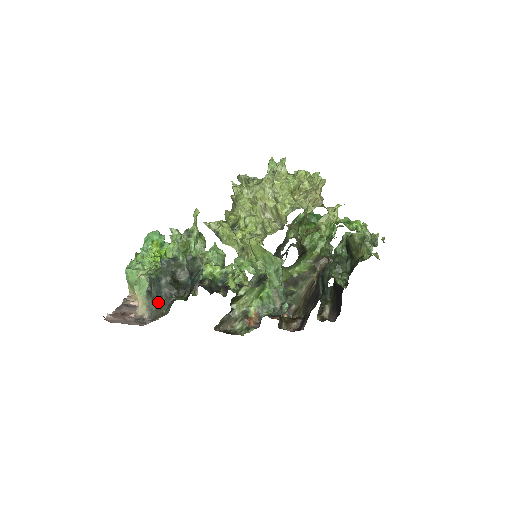
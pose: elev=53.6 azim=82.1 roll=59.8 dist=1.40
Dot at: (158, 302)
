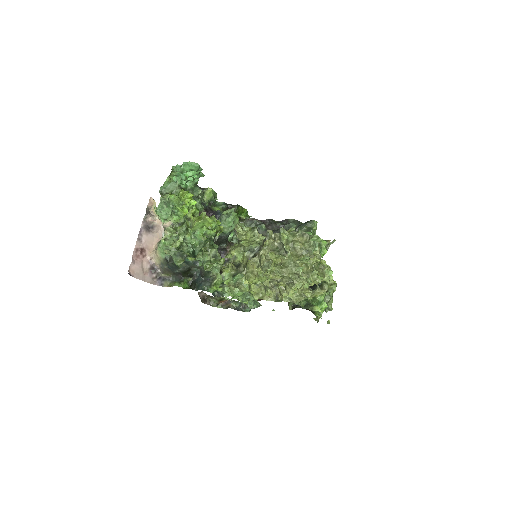
Dot at: (170, 269)
